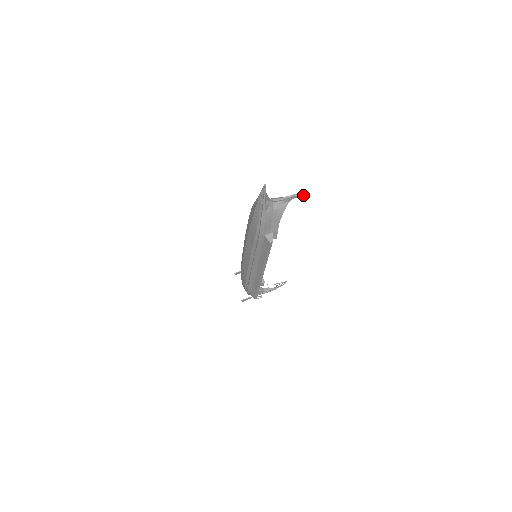
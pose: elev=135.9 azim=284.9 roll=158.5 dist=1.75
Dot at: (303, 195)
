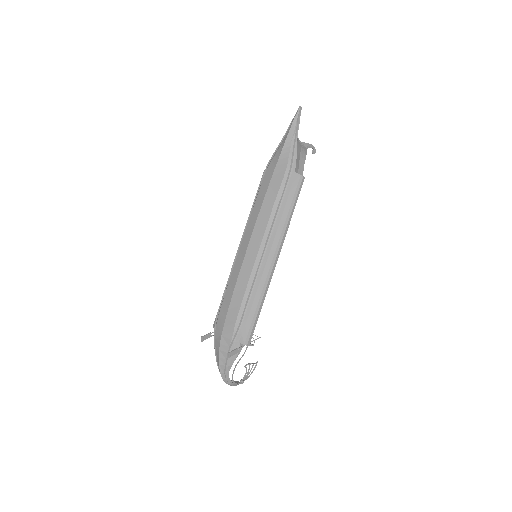
Dot at: (315, 149)
